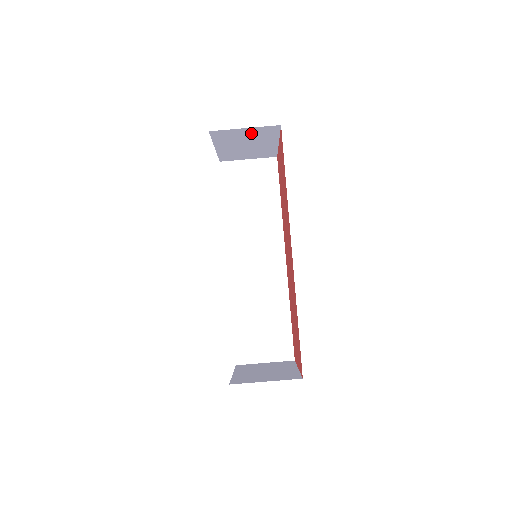
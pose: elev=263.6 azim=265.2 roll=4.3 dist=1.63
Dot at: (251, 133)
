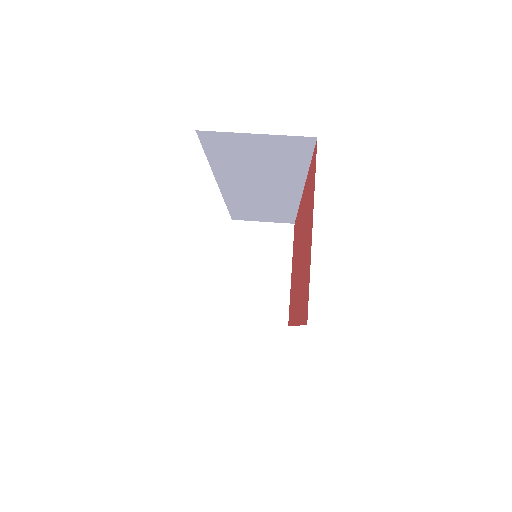
Dot at: (267, 237)
